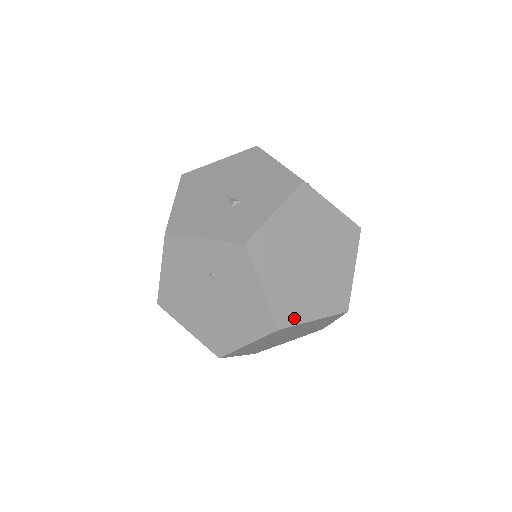
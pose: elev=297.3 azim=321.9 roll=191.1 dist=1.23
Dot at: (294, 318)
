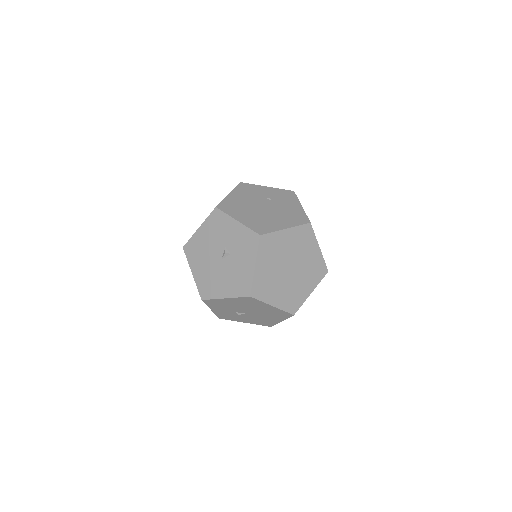
Dot at: (313, 232)
